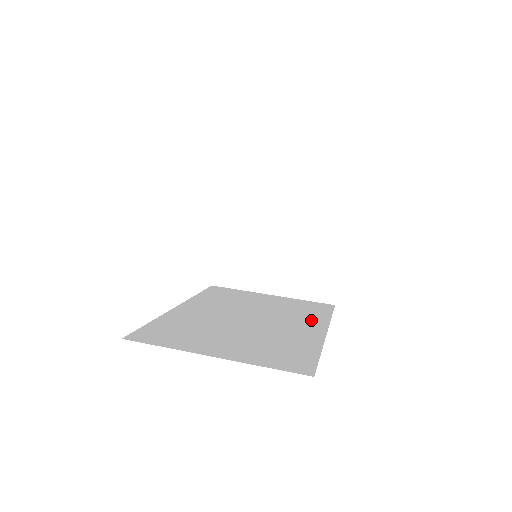
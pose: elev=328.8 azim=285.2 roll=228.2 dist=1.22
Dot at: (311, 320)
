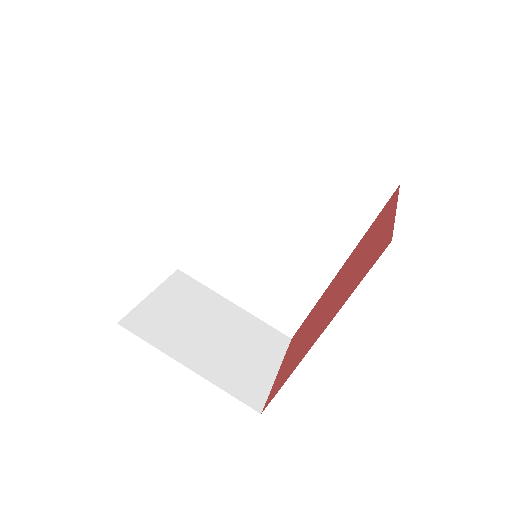
Dot at: (337, 239)
